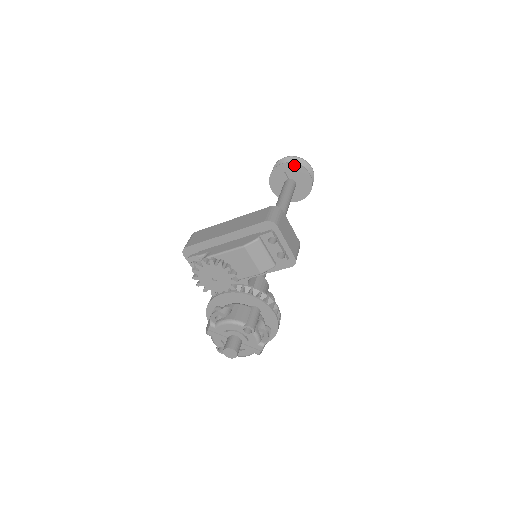
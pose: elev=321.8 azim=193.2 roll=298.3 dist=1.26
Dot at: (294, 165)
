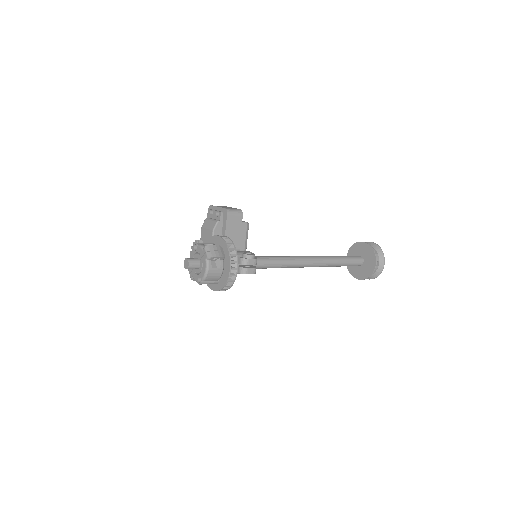
Dot at: (351, 248)
